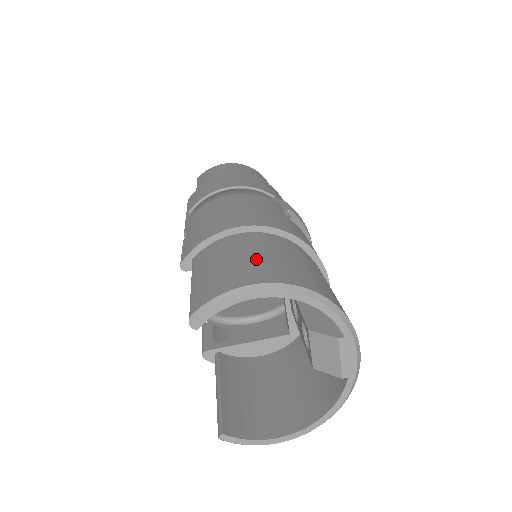
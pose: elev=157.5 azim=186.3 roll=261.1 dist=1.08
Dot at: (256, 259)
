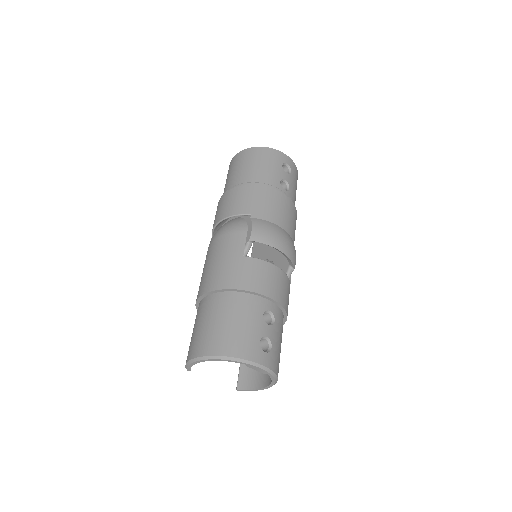
Dot at: (203, 331)
